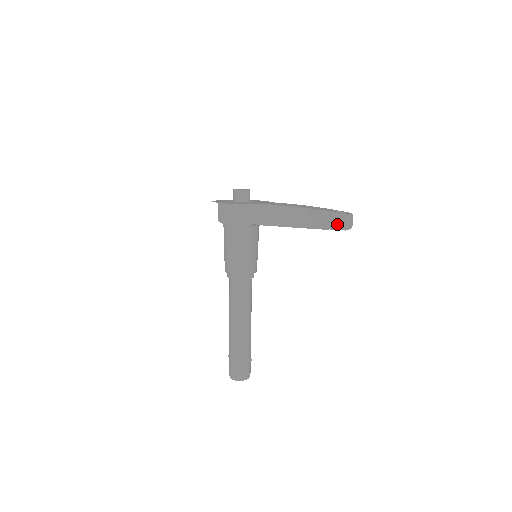
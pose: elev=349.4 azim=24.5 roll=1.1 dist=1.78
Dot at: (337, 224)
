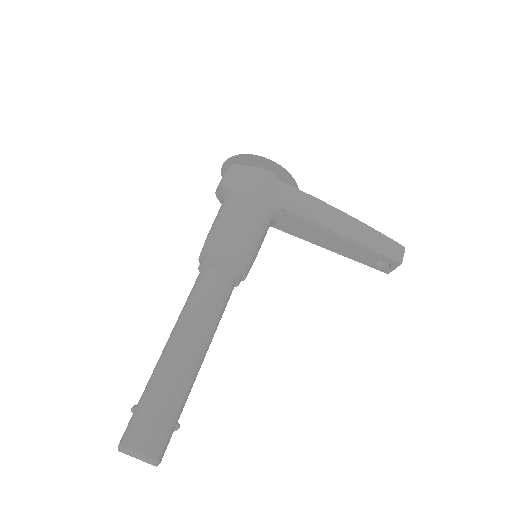
Dot at: (391, 252)
